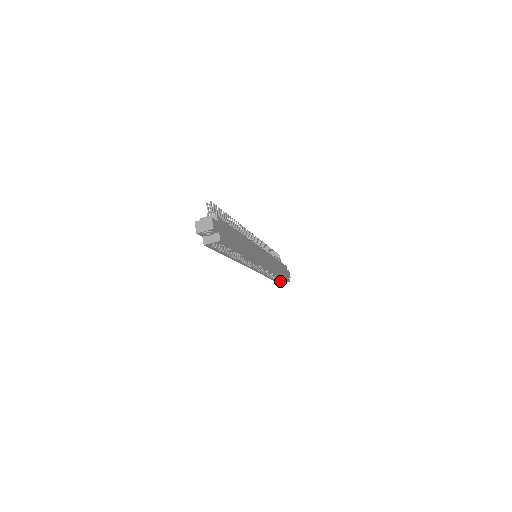
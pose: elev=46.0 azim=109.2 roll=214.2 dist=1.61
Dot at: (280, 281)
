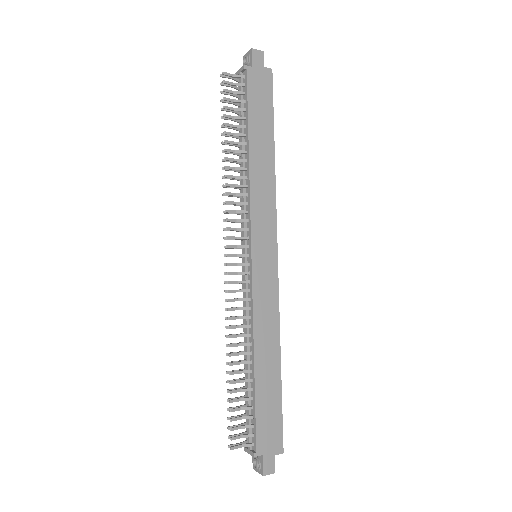
Dot at: occluded
